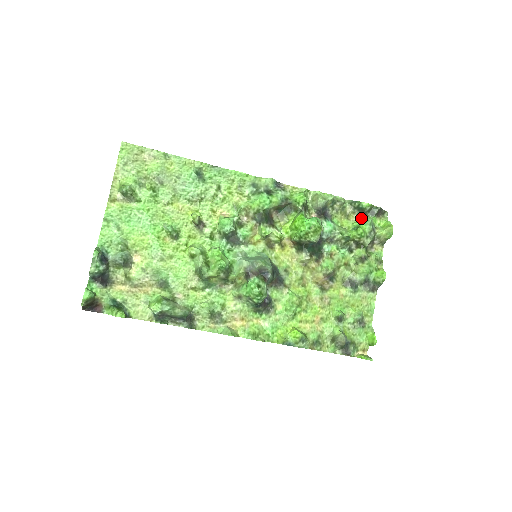
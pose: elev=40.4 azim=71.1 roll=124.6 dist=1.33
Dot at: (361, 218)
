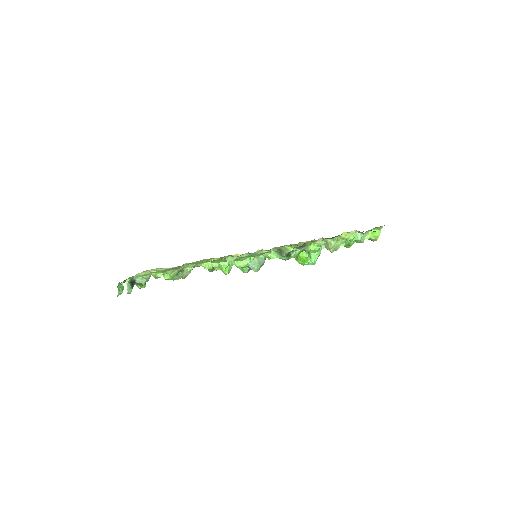
Dot at: (360, 233)
